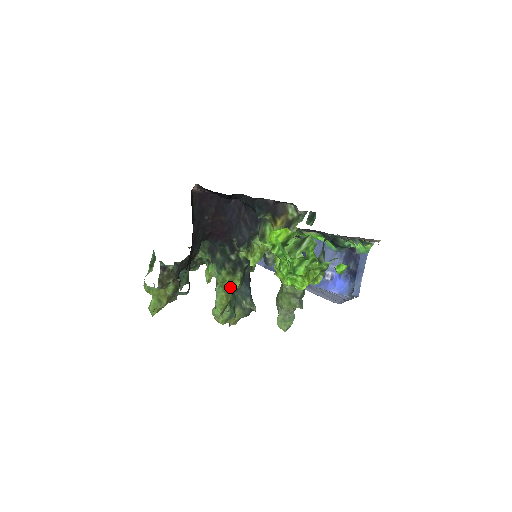
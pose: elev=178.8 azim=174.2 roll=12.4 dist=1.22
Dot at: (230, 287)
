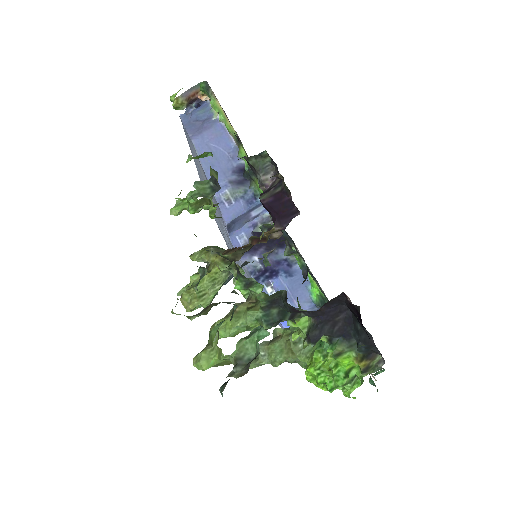
Dot at: (251, 329)
